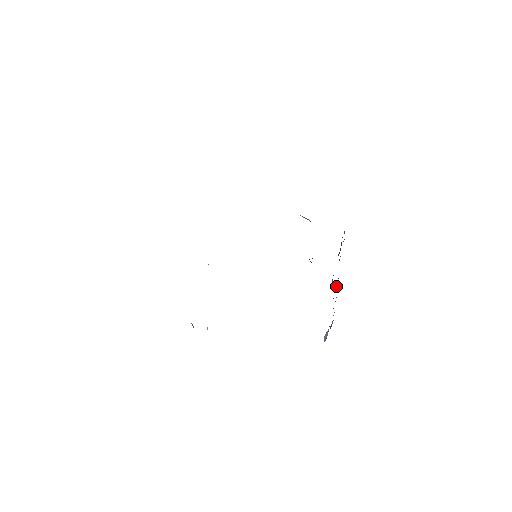
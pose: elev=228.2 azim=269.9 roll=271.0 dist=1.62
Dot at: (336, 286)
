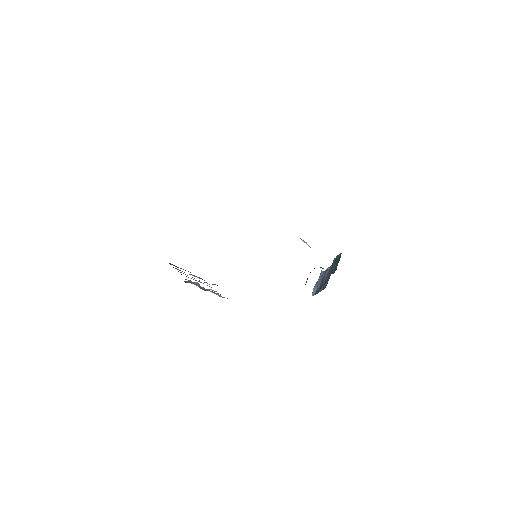
Dot at: occluded
